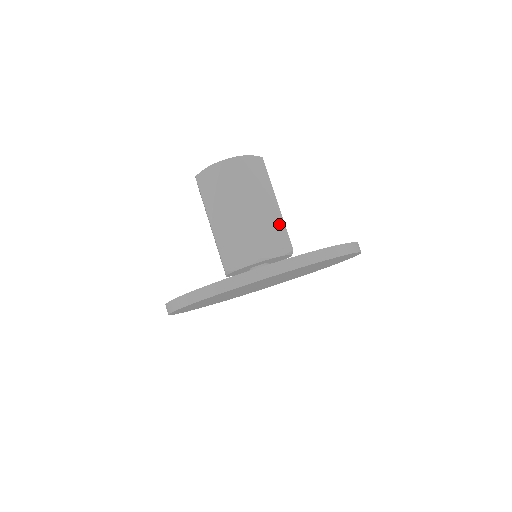
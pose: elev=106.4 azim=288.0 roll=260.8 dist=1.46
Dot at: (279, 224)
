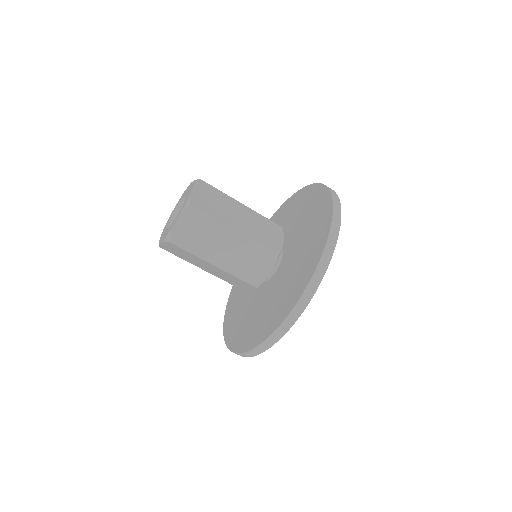
Dot at: (259, 219)
